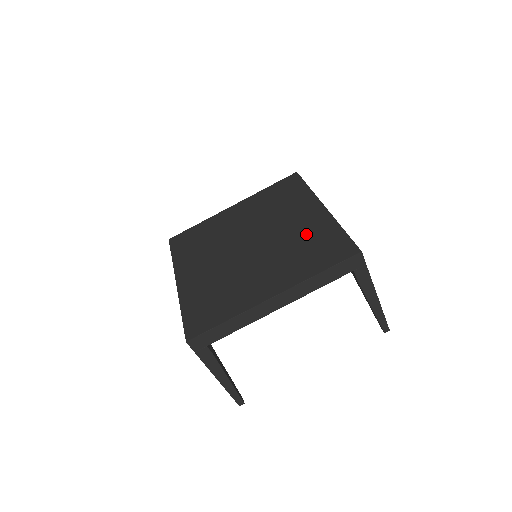
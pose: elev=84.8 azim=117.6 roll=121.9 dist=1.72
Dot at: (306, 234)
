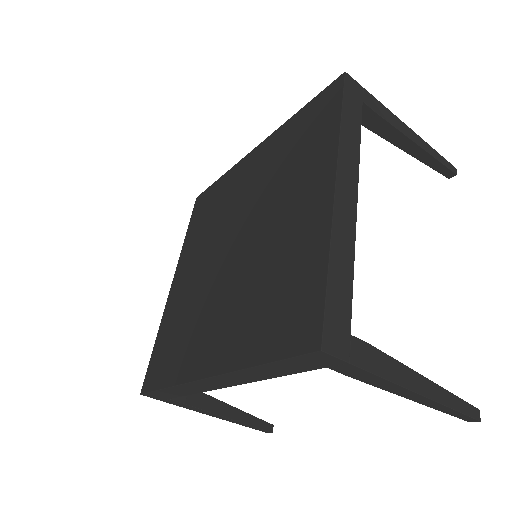
Dot at: (275, 159)
